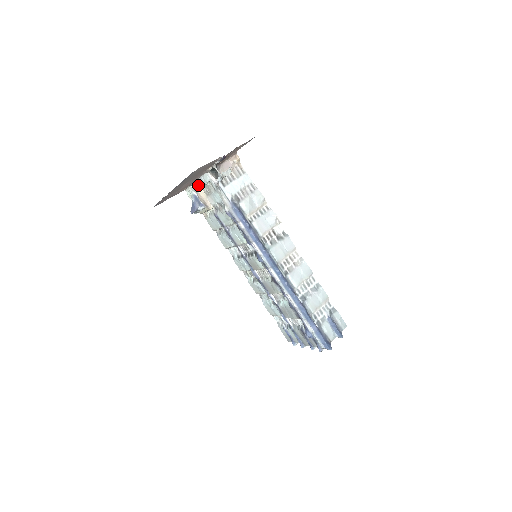
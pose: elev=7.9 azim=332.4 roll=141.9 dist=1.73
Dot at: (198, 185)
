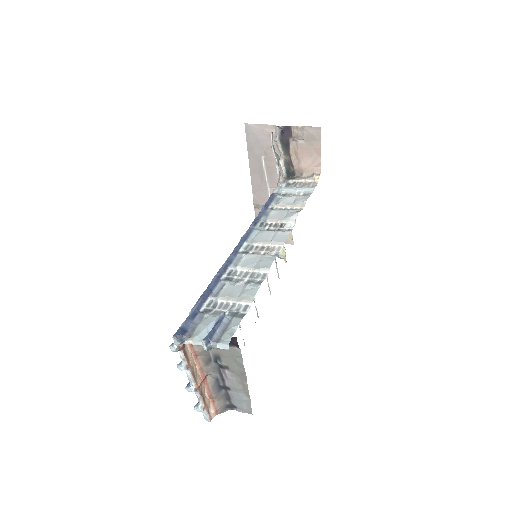
Dot at: occluded
